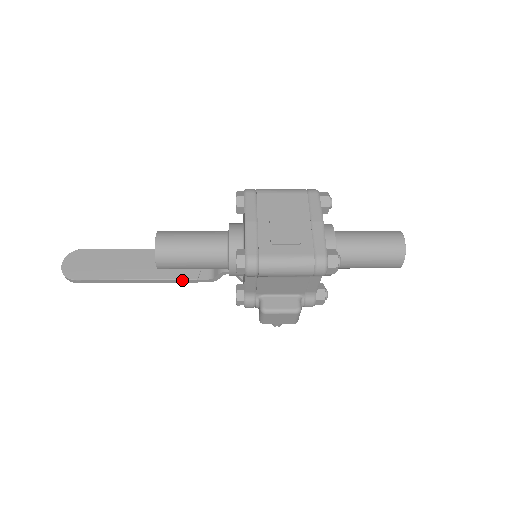
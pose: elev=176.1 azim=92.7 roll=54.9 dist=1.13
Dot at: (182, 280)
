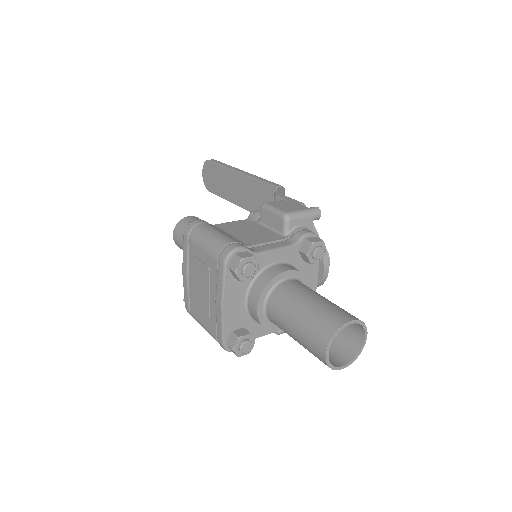
Dot at: occluded
